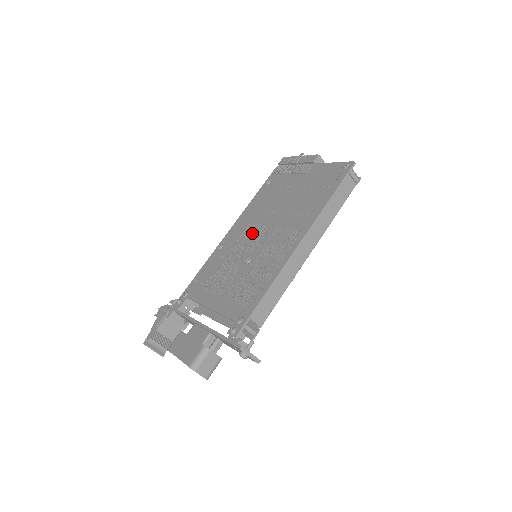
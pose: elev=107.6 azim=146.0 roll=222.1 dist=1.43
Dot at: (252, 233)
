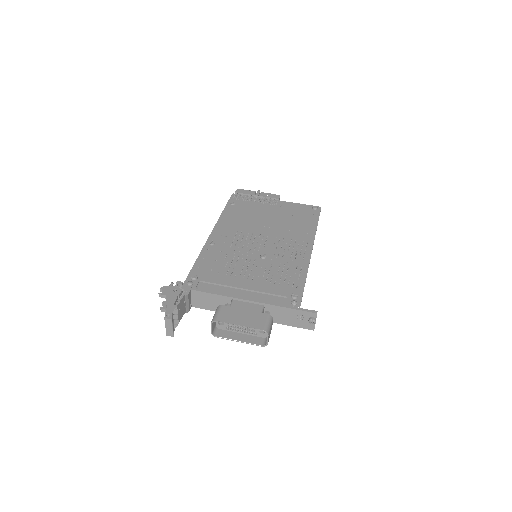
Dot at: (248, 237)
